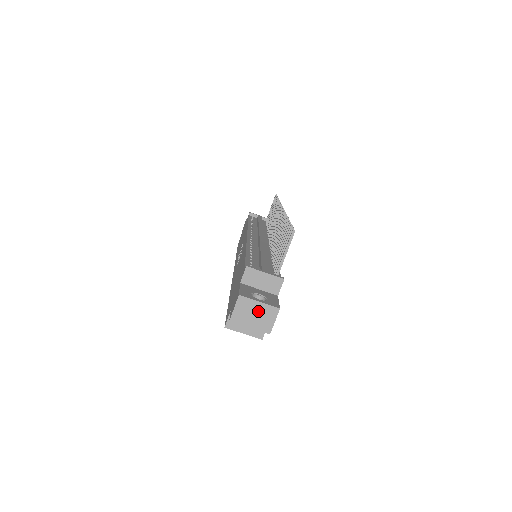
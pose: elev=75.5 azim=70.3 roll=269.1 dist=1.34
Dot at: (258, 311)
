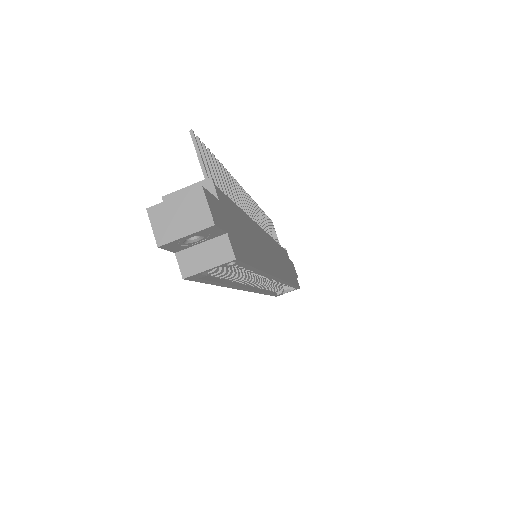
Dot at: (180, 209)
